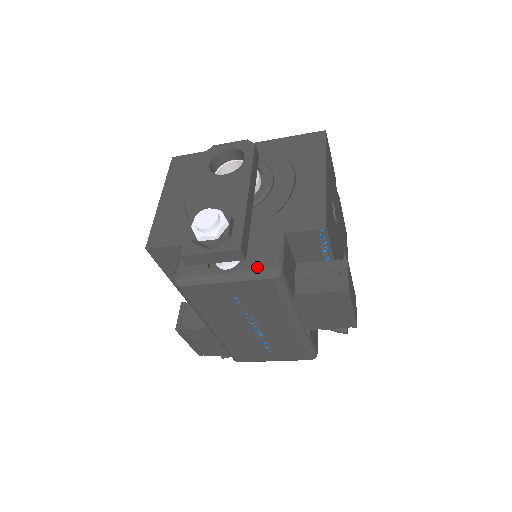
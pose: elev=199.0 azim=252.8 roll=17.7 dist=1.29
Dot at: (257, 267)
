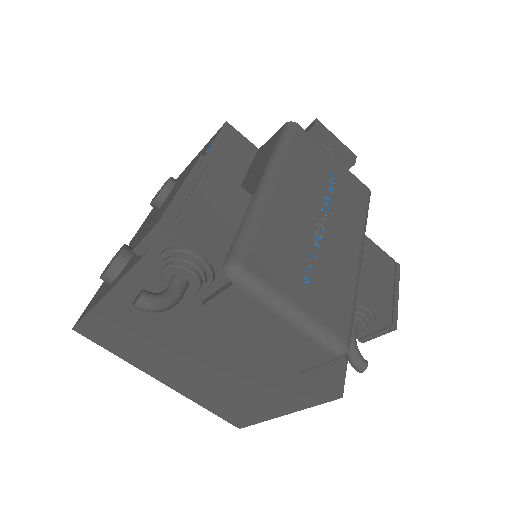
Dot at: occluded
